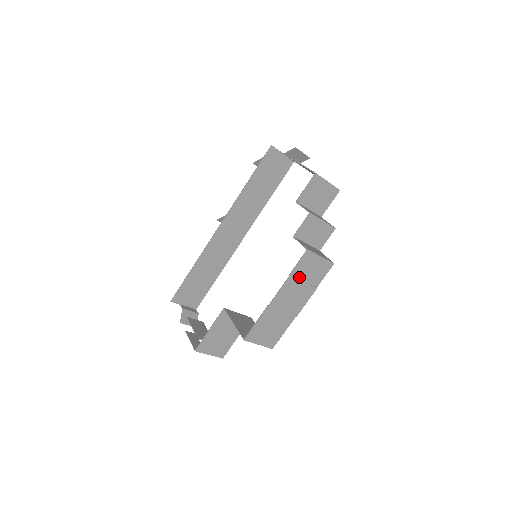
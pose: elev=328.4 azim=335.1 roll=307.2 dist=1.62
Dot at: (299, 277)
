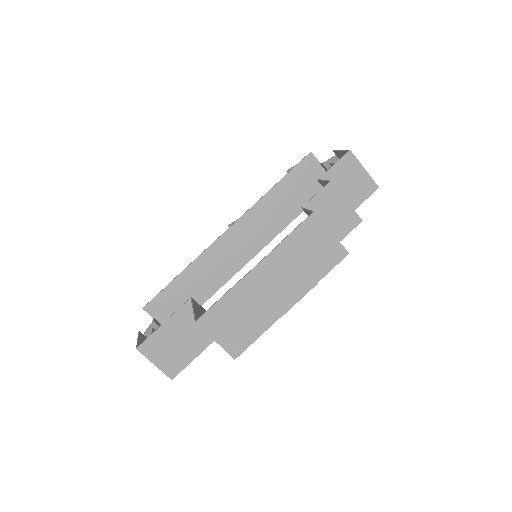
Dot at: (295, 252)
